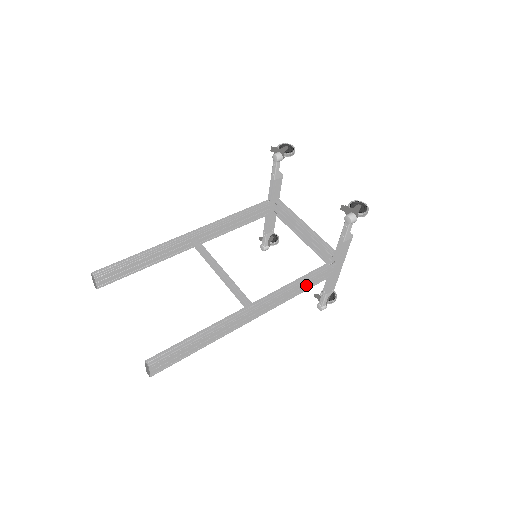
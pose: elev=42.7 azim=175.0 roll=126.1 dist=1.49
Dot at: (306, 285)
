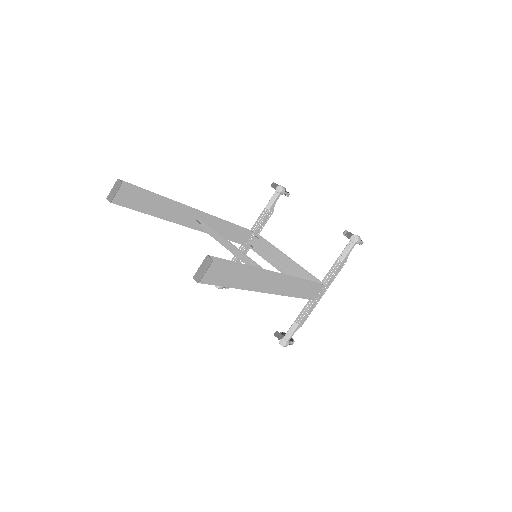
Dot at: (305, 291)
